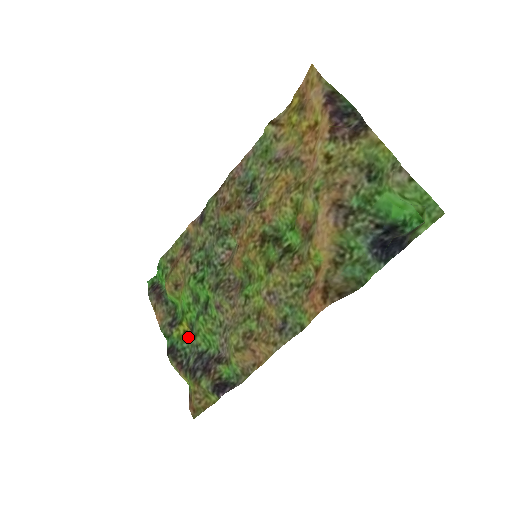
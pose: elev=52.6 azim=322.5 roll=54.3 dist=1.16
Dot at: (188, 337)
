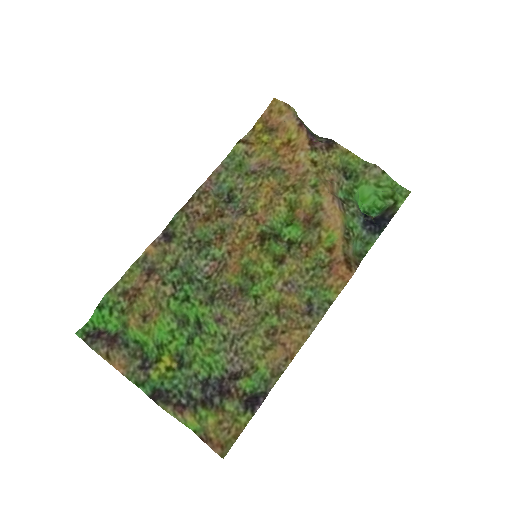
Dot at: (177, 371)
